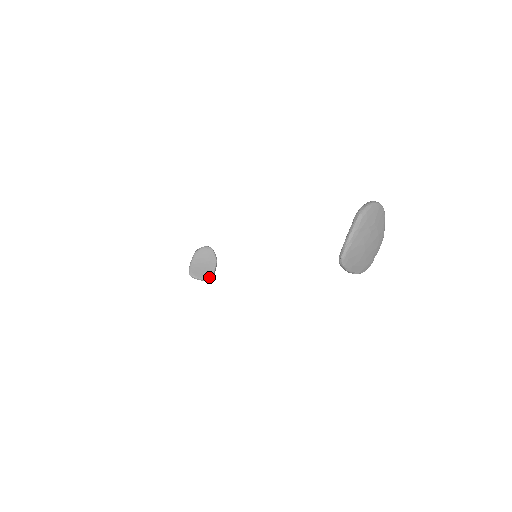
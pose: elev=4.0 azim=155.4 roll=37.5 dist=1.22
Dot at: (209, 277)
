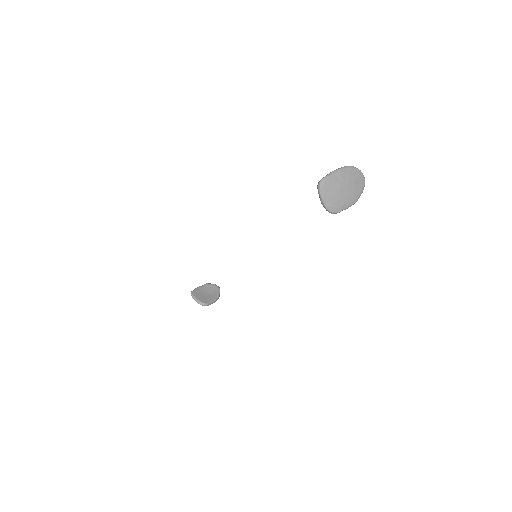
Dot at: (204, 303)
